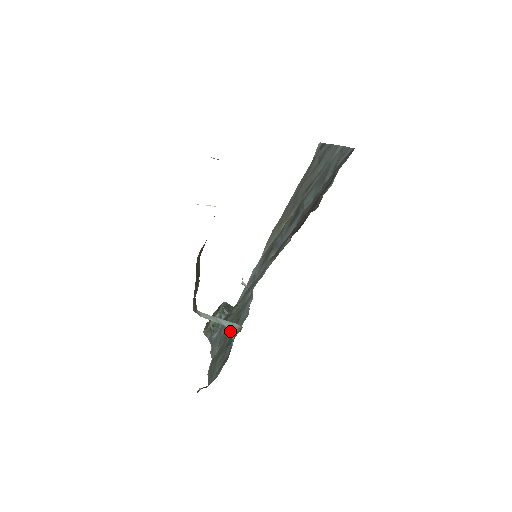
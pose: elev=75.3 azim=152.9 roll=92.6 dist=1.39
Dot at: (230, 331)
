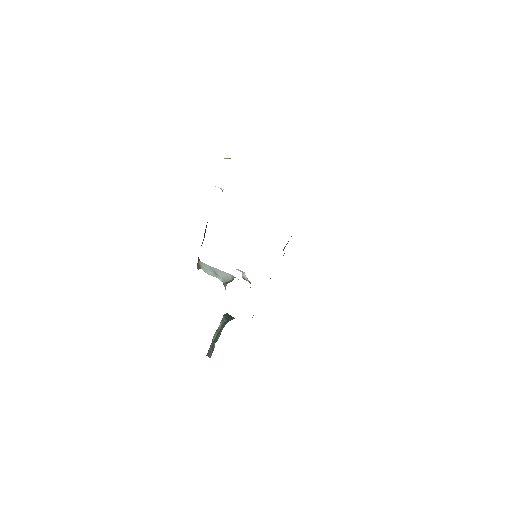
Dot at: (224, 283)
